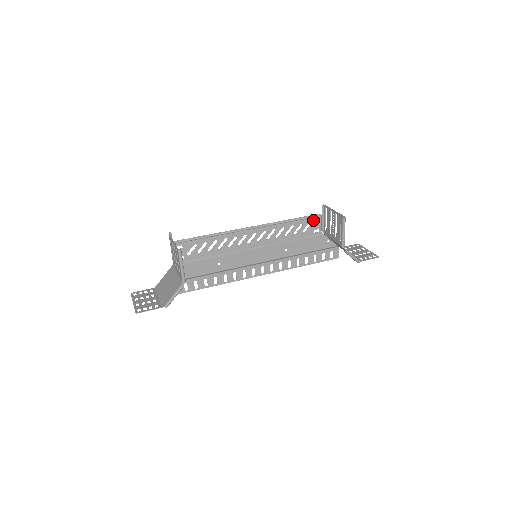
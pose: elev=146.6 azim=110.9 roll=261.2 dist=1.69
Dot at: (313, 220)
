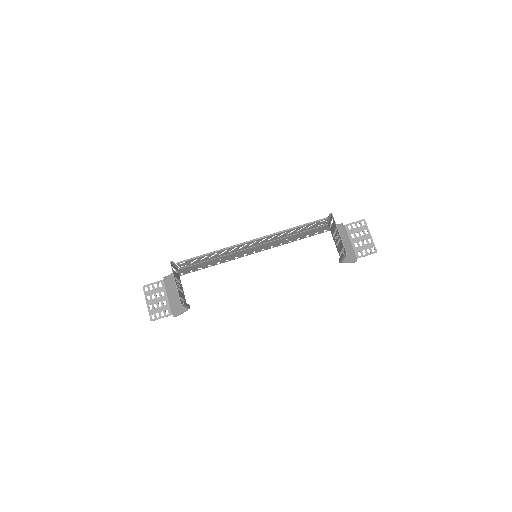
Dot at: (318, 222)
